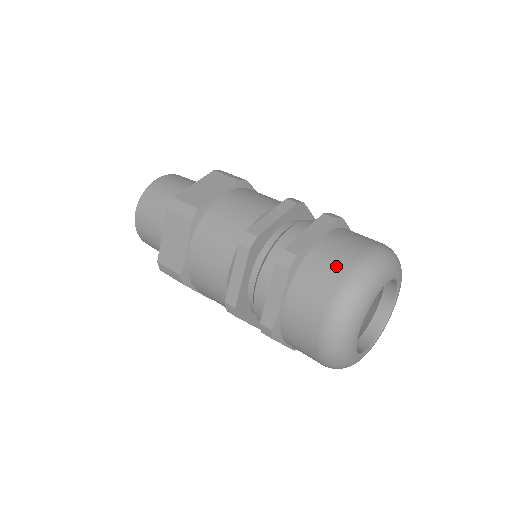
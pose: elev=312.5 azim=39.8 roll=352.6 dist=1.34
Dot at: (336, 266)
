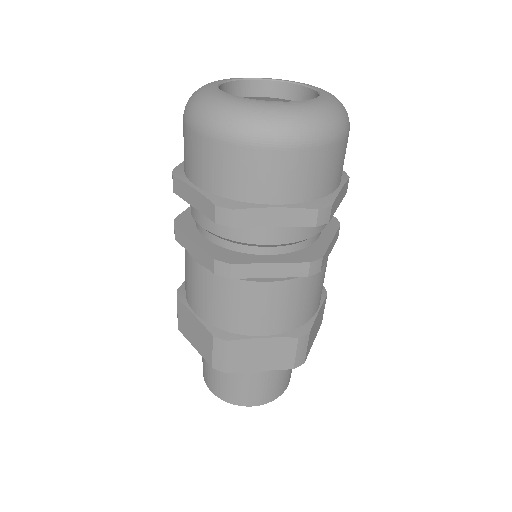
Dot at: occluded
